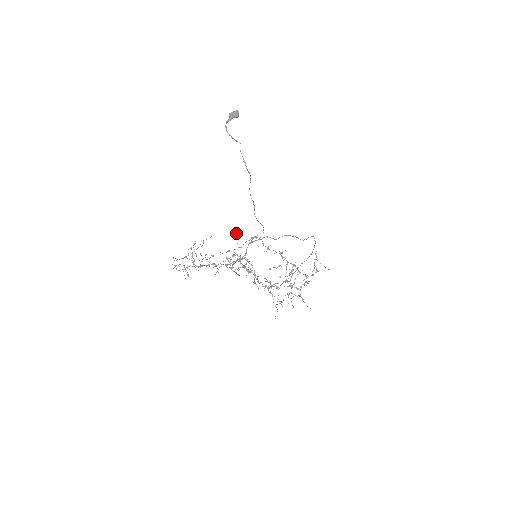
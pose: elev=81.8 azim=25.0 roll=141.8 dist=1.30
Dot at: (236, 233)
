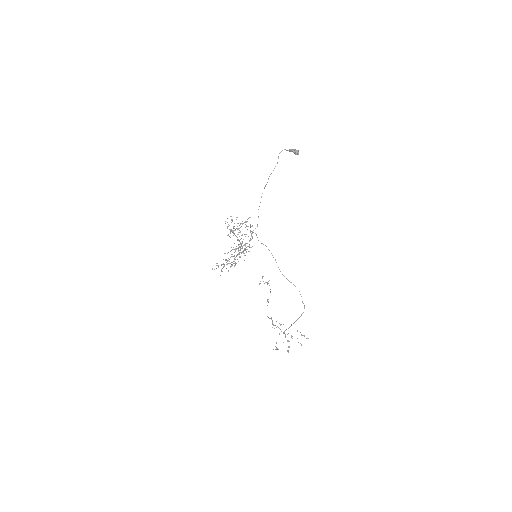
Dot at: occluded
